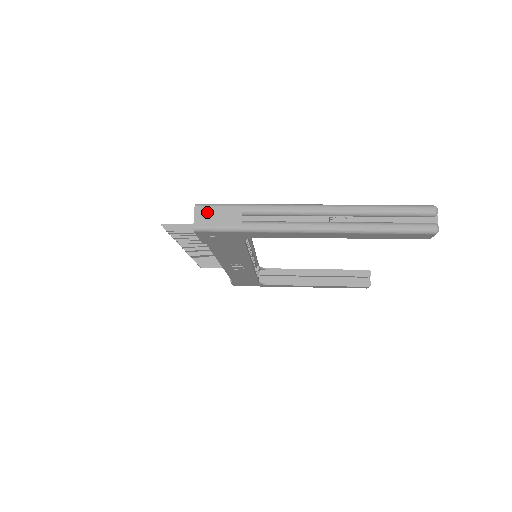
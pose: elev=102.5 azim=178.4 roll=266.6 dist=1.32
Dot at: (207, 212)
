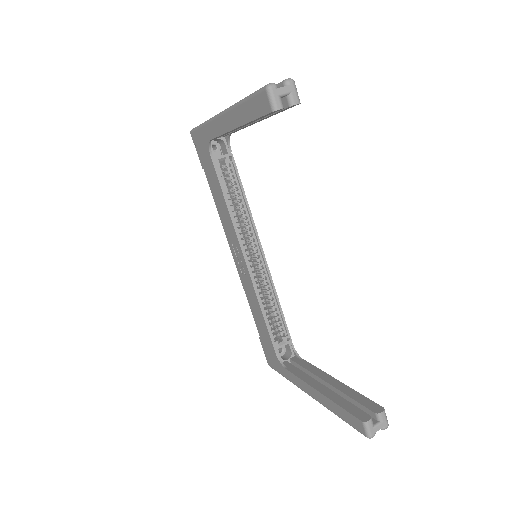
Dot at: occluded
